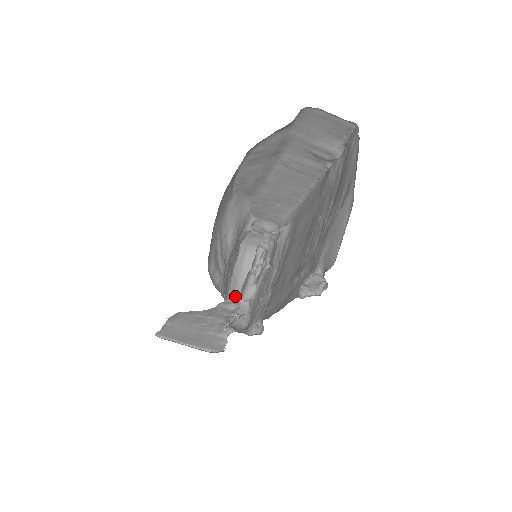
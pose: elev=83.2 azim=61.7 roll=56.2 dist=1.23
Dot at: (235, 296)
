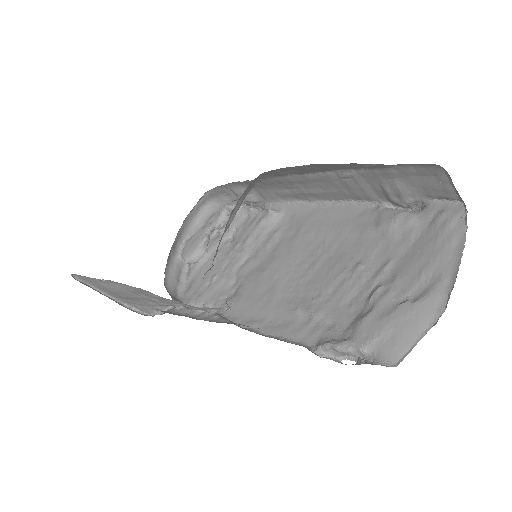
Dot at: (227, 305)
